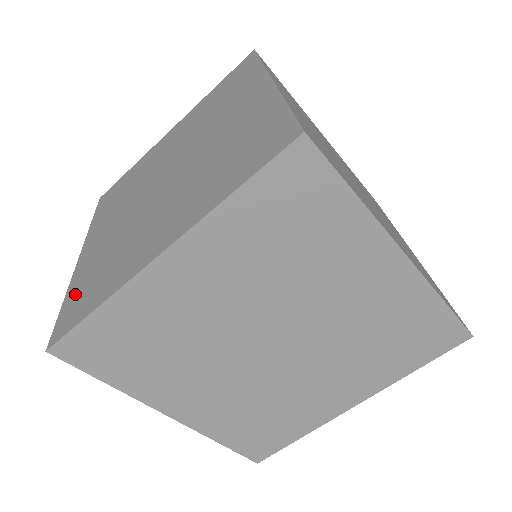
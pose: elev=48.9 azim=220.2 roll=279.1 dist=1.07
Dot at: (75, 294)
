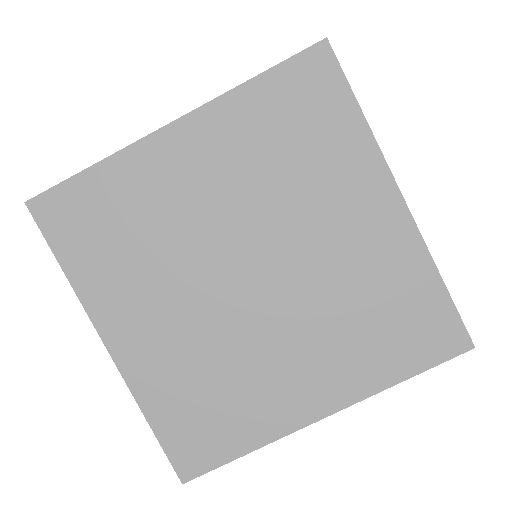
Dot at: occluded
